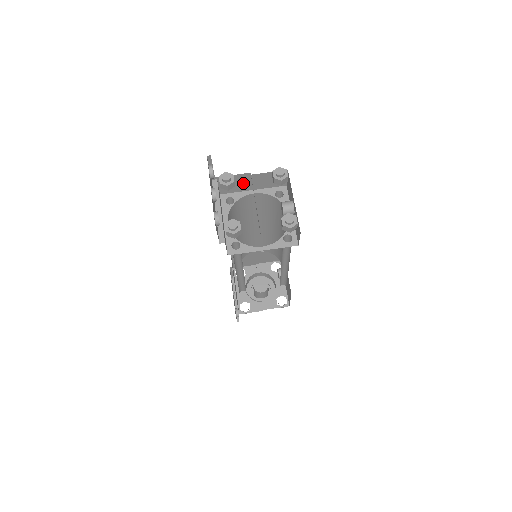
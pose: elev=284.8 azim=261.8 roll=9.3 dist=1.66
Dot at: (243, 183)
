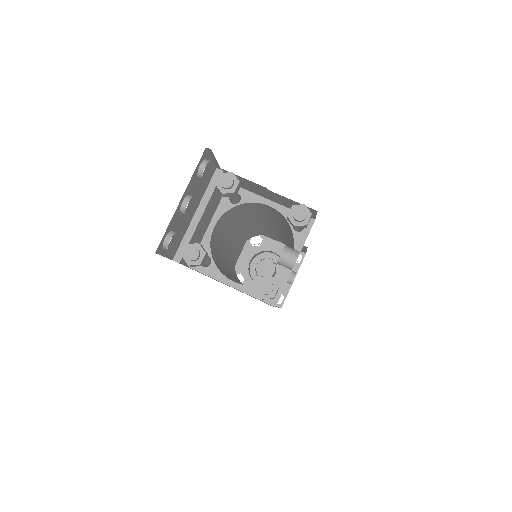
Dot at: (258, 189)
